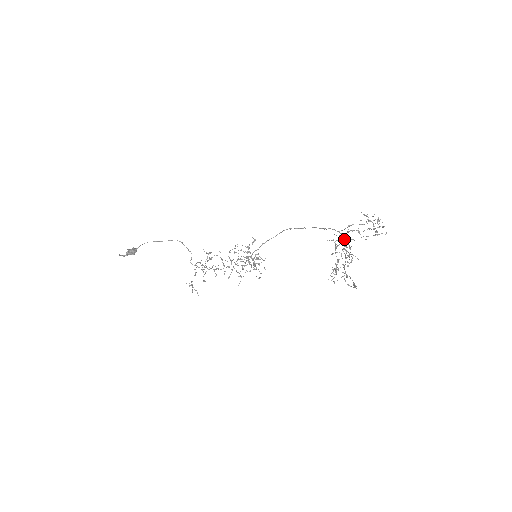
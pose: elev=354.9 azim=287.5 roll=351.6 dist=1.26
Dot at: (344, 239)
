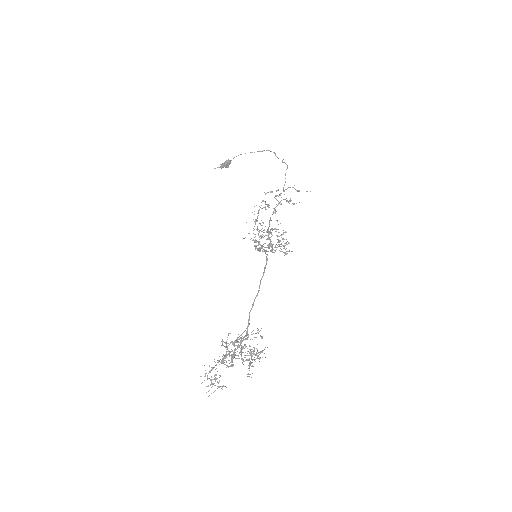
Dot at: (234, 344)
